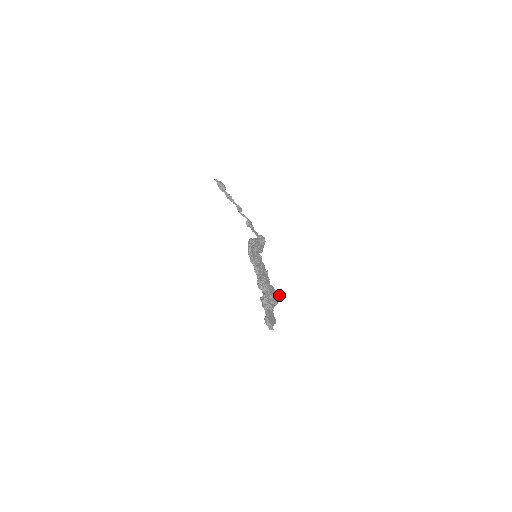
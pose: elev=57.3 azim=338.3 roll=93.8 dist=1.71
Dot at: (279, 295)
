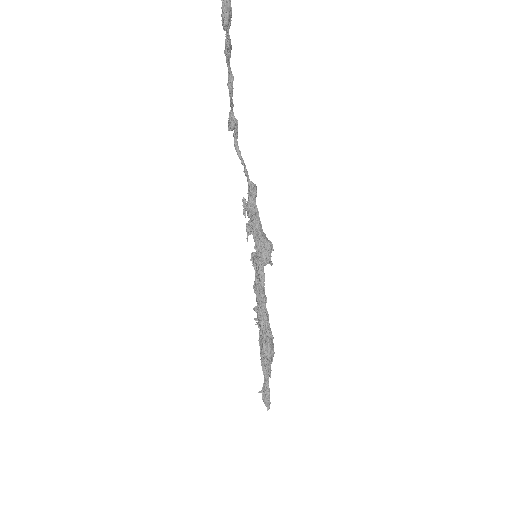
Dot at: occluded
